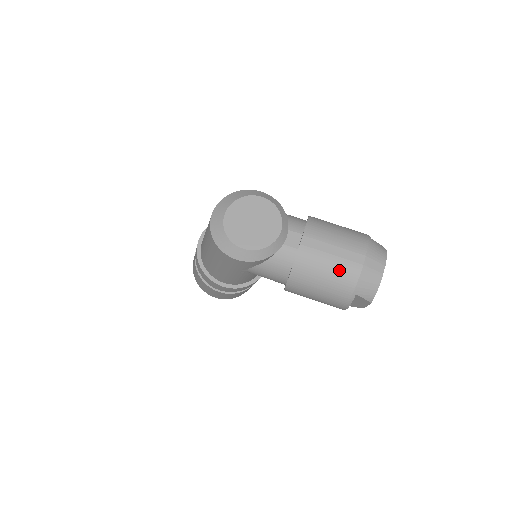
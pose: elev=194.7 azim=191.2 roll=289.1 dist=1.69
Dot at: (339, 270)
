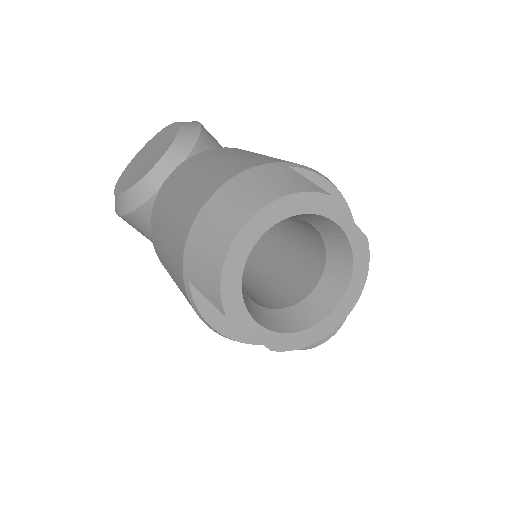
Dot at: (175, 222)
